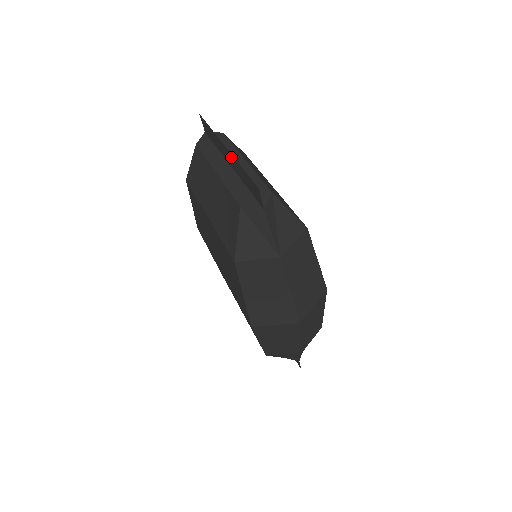
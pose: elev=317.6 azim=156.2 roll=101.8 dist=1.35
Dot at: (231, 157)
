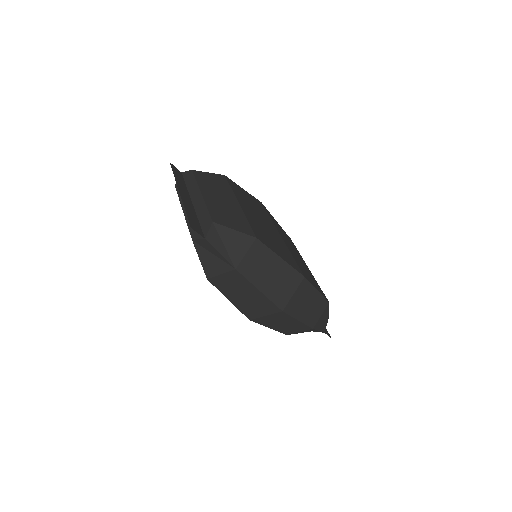
Dot at: (184, 199)
